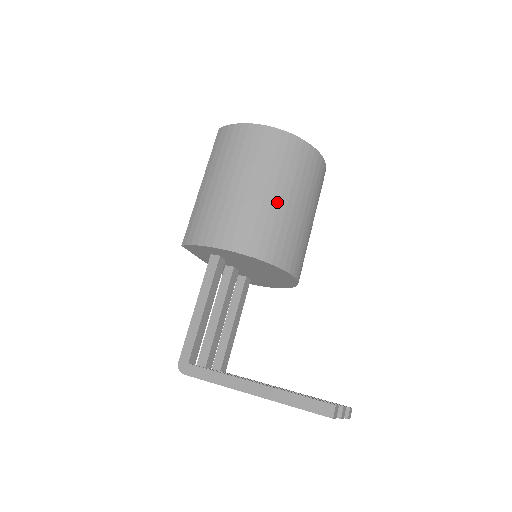
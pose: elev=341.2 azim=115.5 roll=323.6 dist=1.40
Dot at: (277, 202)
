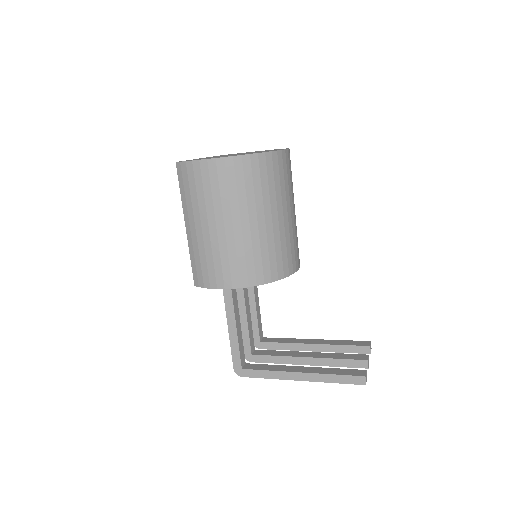
Dot at: (263, 227)
